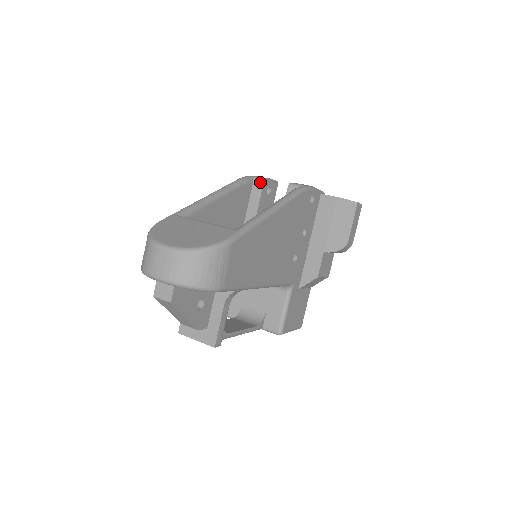
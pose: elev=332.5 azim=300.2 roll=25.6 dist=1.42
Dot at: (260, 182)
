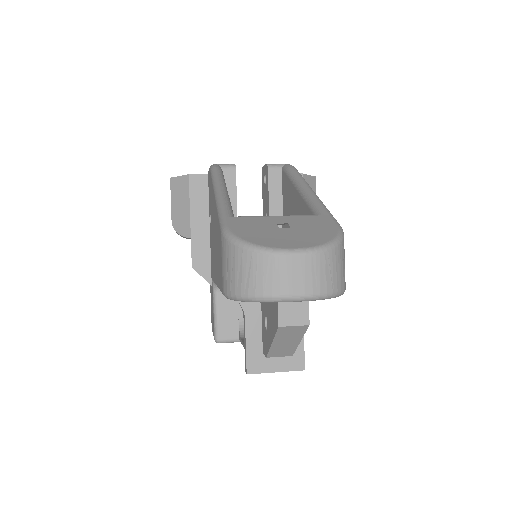
Dot at: (231, 169)
